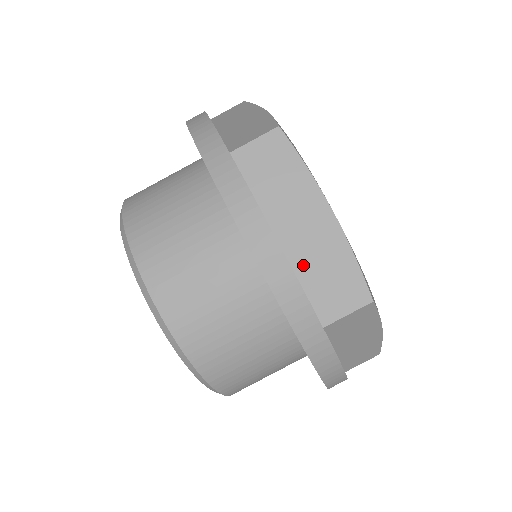
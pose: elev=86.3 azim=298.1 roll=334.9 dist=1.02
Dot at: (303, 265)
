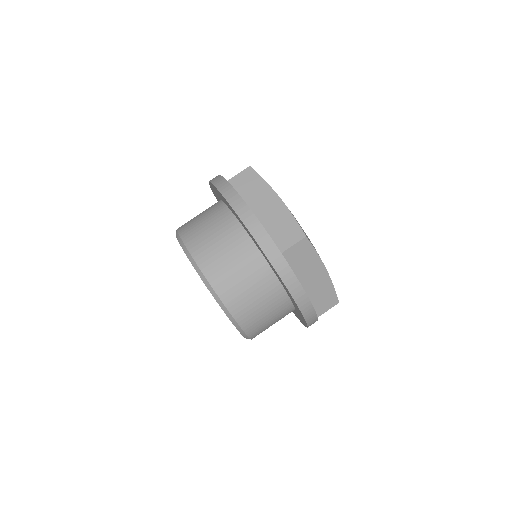
Dot at: (268, 225)
